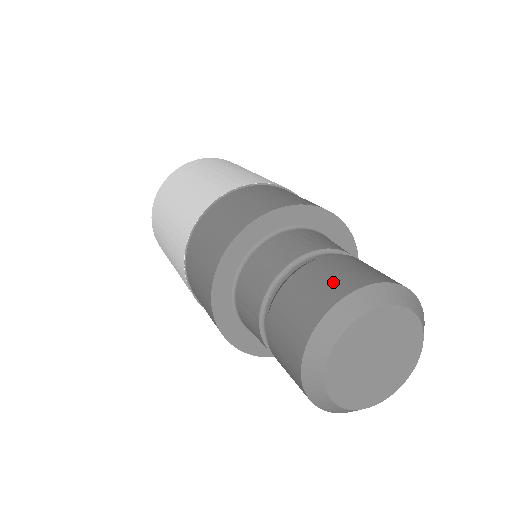
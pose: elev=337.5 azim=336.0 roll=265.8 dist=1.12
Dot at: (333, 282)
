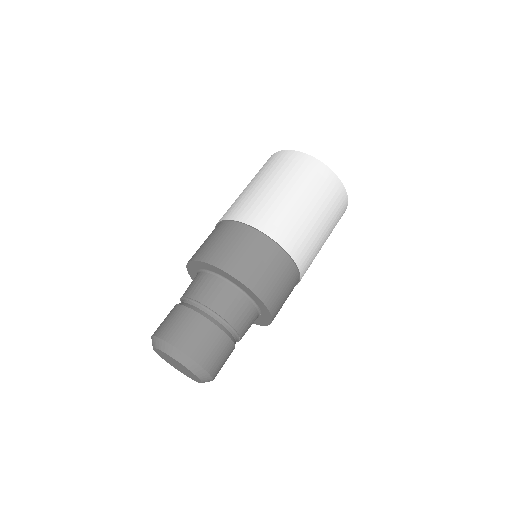
Dot at: (188, 338)
